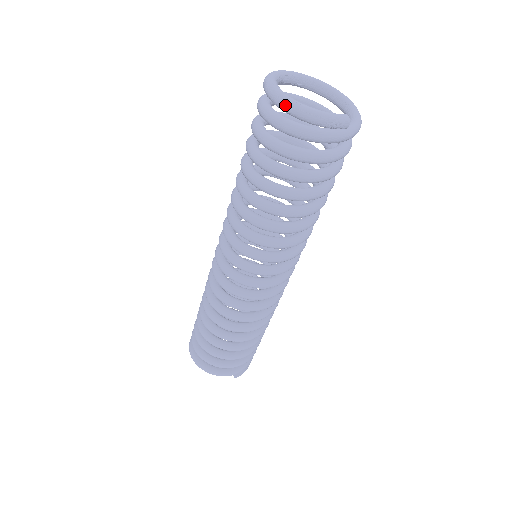
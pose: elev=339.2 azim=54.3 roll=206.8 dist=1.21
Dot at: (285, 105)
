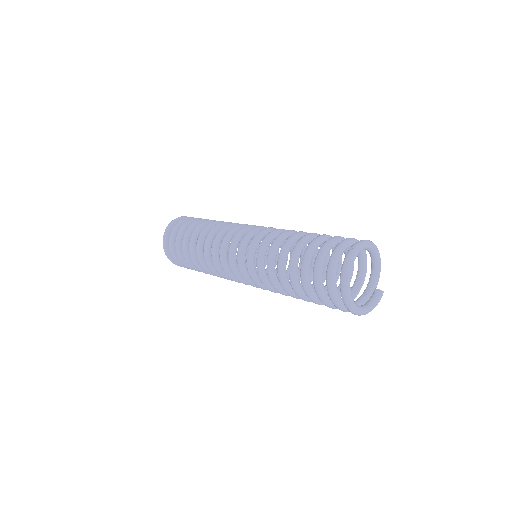
Dot at: occluded
